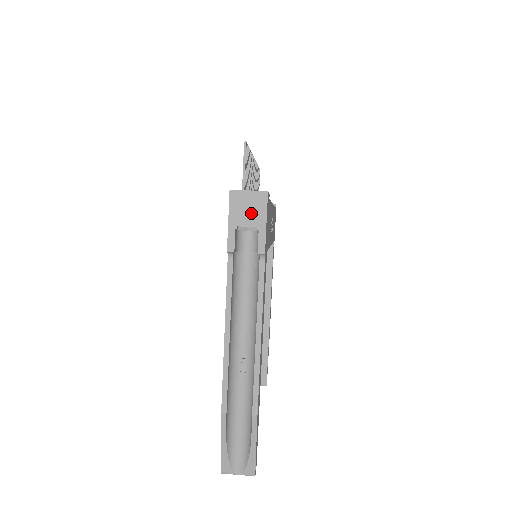
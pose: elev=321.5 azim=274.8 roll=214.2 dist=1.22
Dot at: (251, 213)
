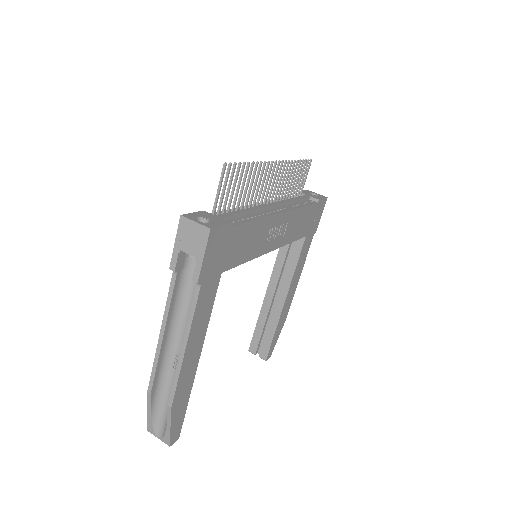
Dot at: (193, 243)
